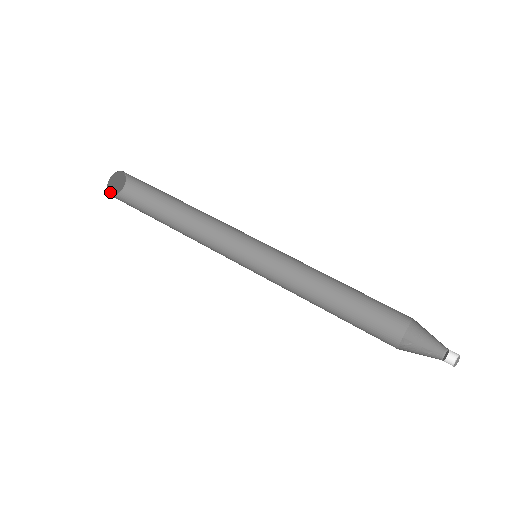
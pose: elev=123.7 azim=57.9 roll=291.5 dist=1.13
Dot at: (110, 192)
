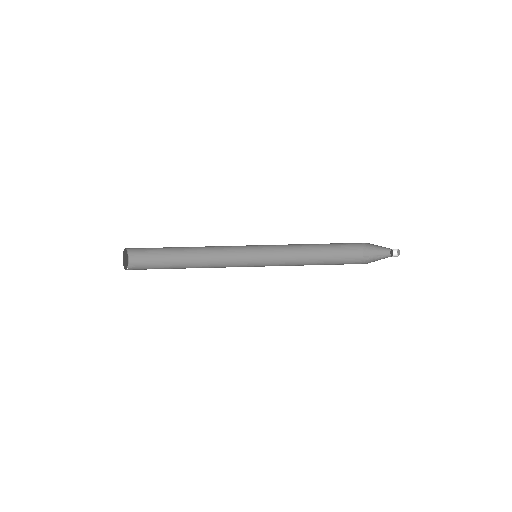
Dot at: (125, 268)
